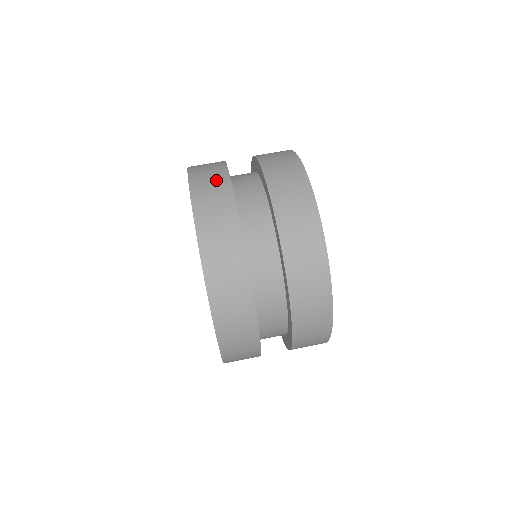
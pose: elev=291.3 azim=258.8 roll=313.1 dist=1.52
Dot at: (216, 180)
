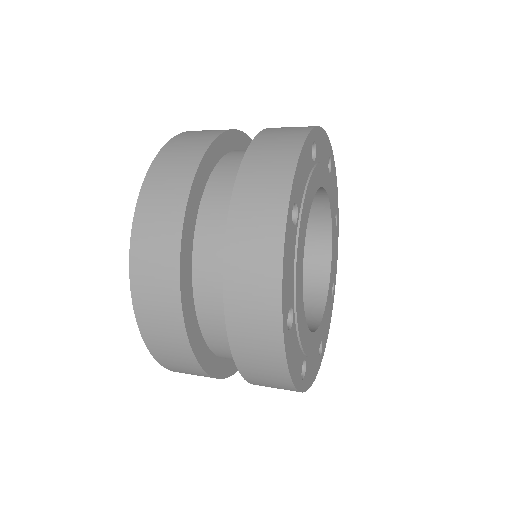
Dot at: occluded
